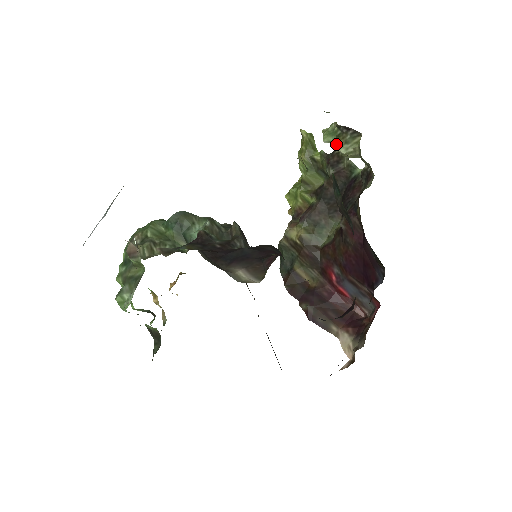
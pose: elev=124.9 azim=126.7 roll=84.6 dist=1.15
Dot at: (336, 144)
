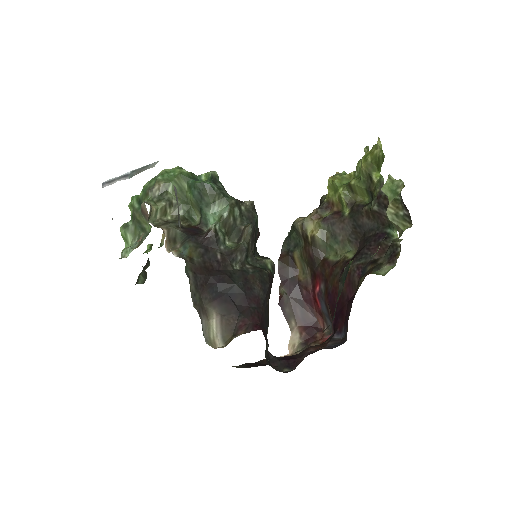
Dot at: (388, 205)
